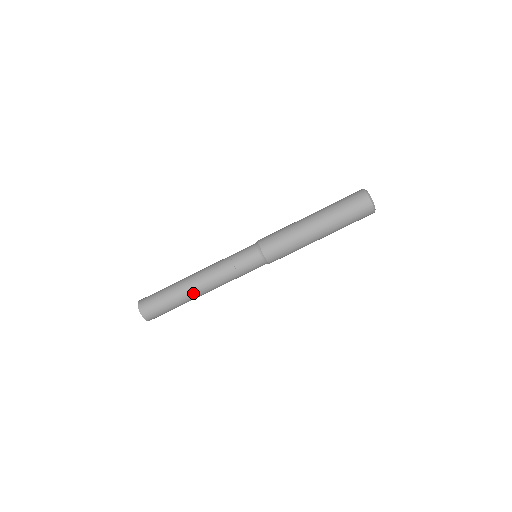
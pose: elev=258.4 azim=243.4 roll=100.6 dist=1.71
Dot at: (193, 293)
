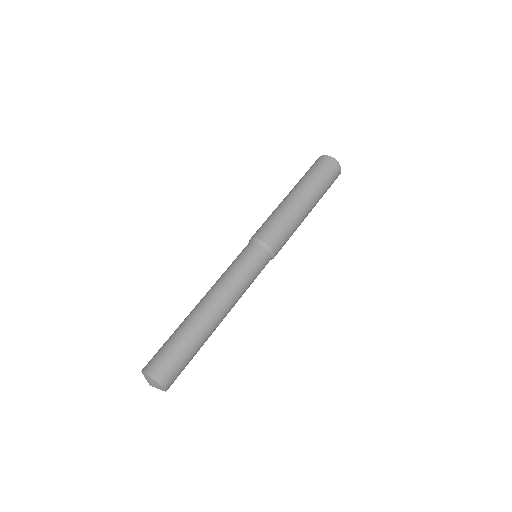
Dot at: (201, 315)
